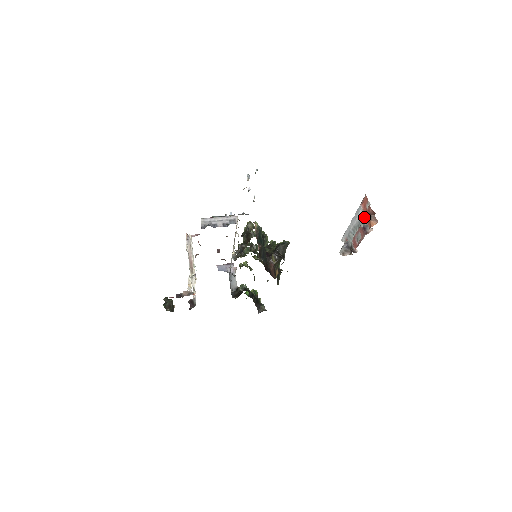
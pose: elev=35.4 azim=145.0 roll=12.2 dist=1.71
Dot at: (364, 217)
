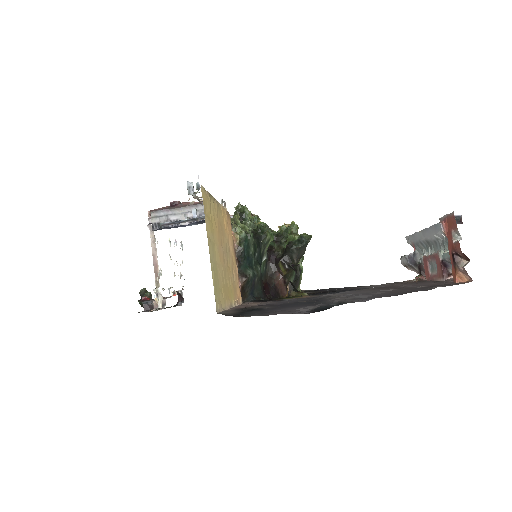
Dot at: (446, 244)
